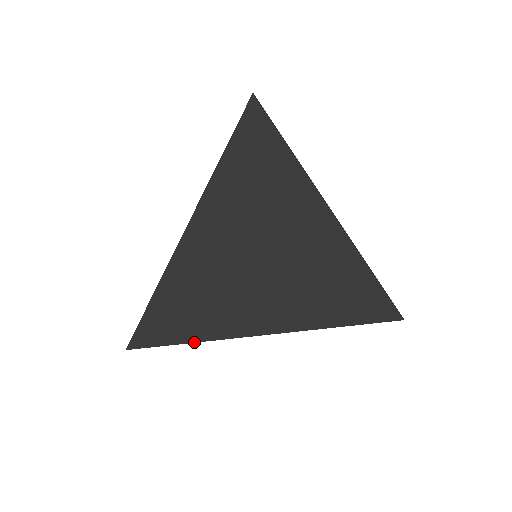
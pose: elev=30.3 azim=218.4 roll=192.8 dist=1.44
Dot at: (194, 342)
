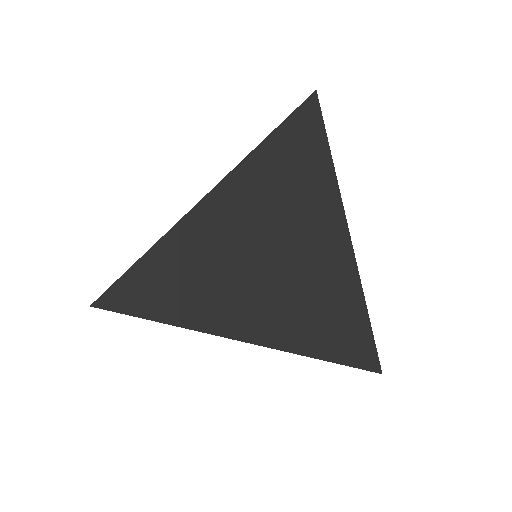
Dot at: (164, 323)
